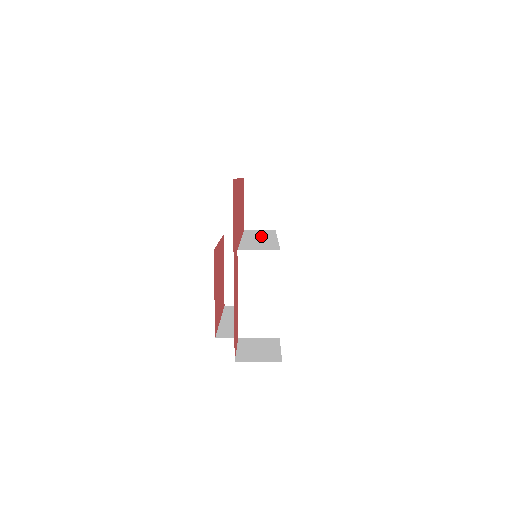
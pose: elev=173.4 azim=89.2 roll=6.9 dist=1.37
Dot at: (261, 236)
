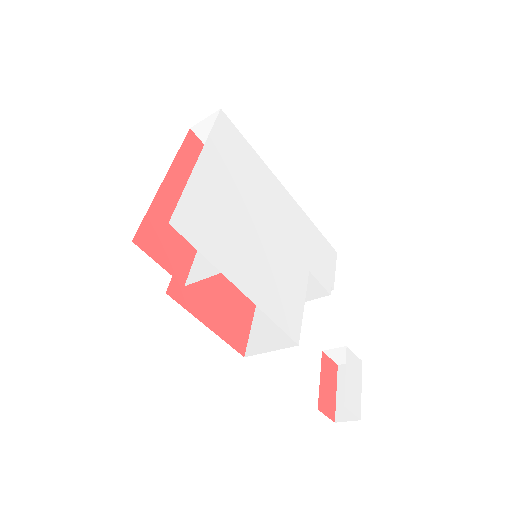
Dot at: occluded
